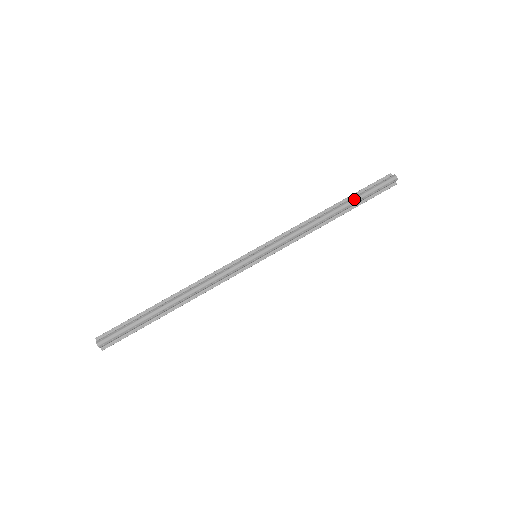
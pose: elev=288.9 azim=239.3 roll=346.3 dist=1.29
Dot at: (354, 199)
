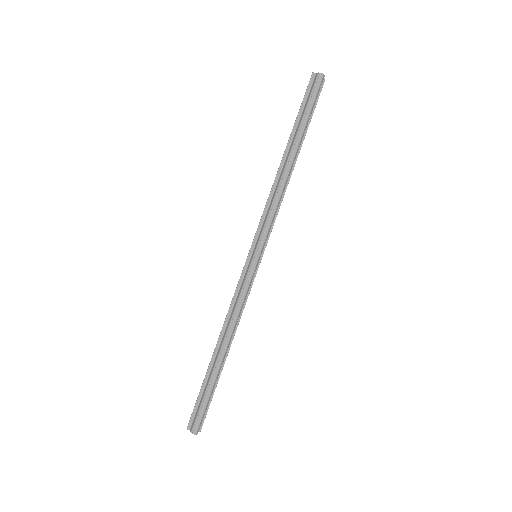
Dot at: (301, 131)
